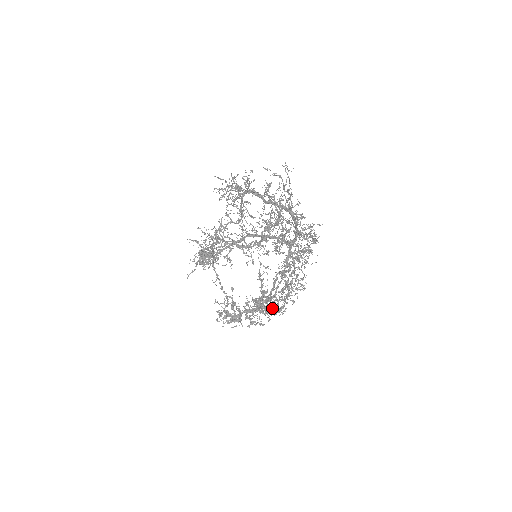
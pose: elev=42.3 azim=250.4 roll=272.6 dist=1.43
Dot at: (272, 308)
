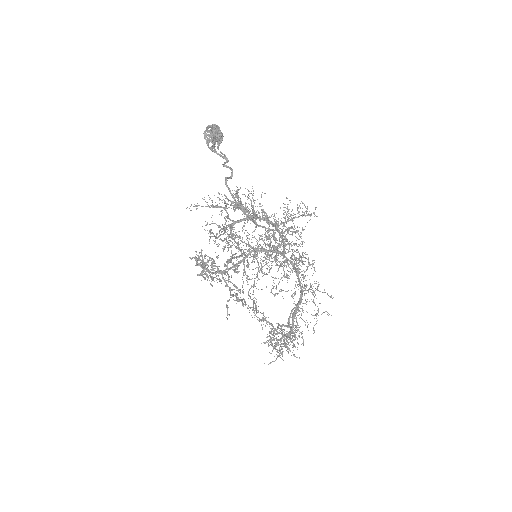
Dot at: occluded
